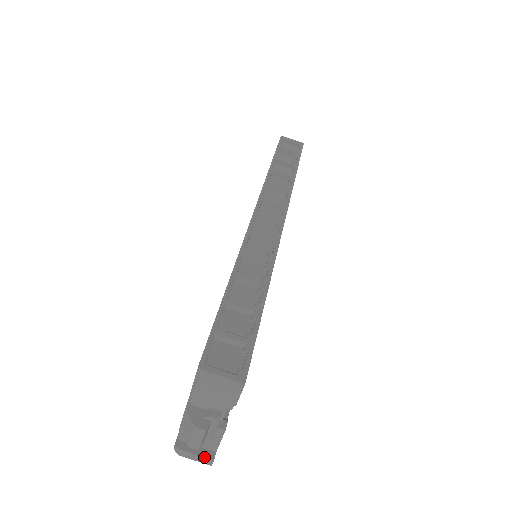
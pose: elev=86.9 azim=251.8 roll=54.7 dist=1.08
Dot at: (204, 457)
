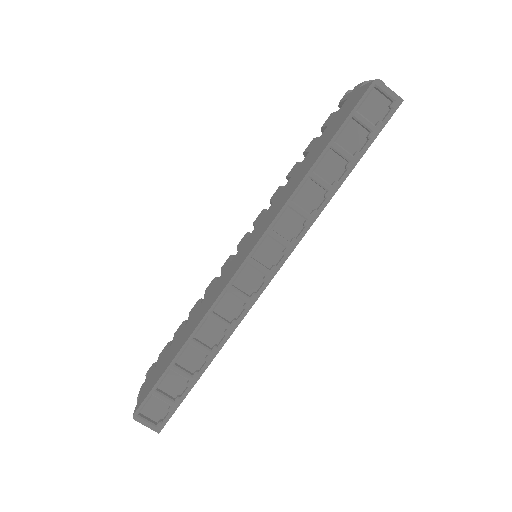
Dot at: occluded
